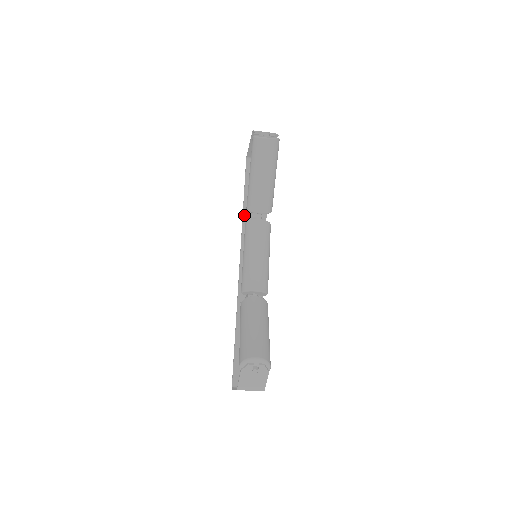
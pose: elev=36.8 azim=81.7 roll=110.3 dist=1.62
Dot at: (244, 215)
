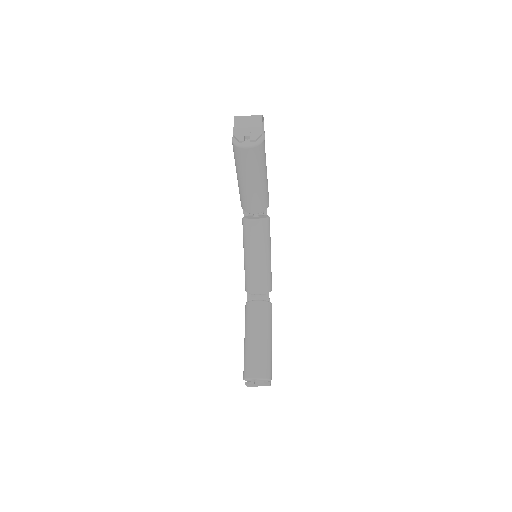
Dot at: occluded
